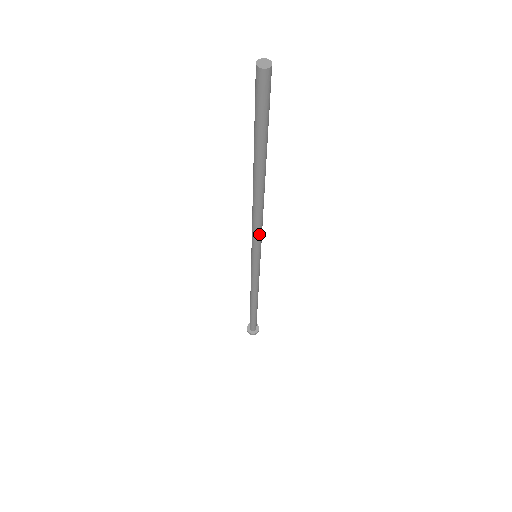
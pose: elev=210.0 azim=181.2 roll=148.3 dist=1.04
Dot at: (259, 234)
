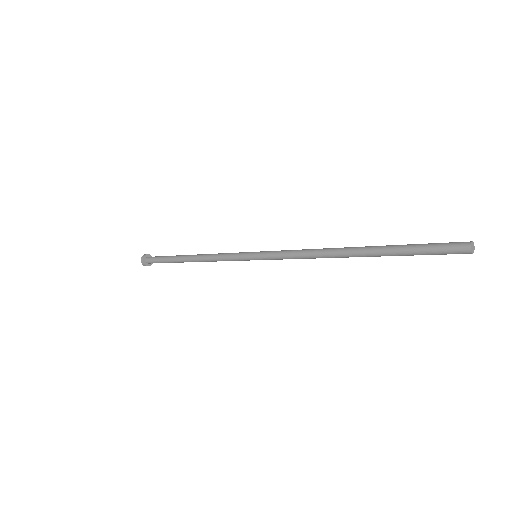
Dot at: (291, 258)
